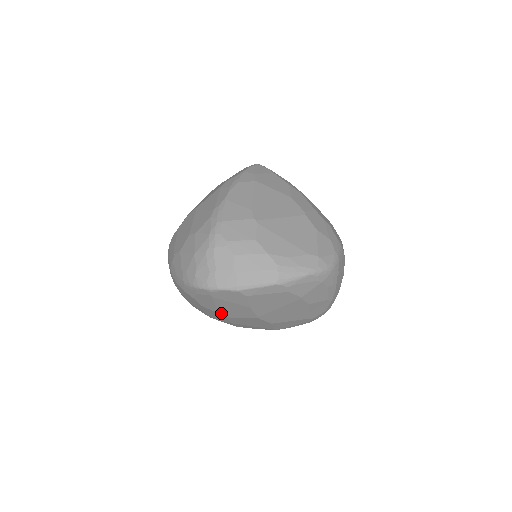
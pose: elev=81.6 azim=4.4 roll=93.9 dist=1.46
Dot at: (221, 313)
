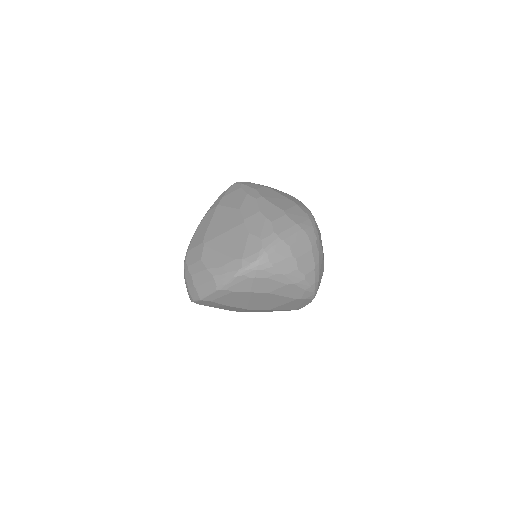
Dot at: (230, 310)
